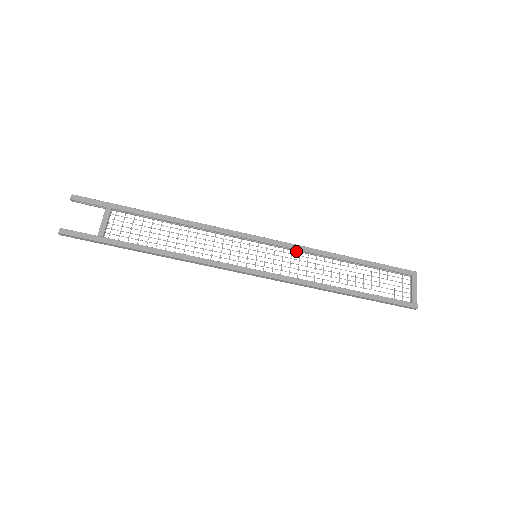
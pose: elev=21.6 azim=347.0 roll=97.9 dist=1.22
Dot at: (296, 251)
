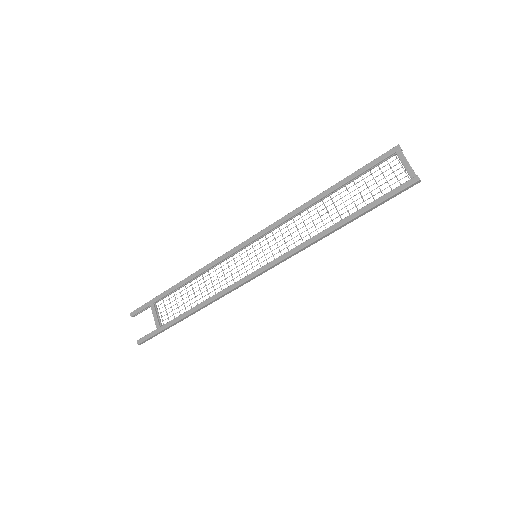
Dot at: occluded
